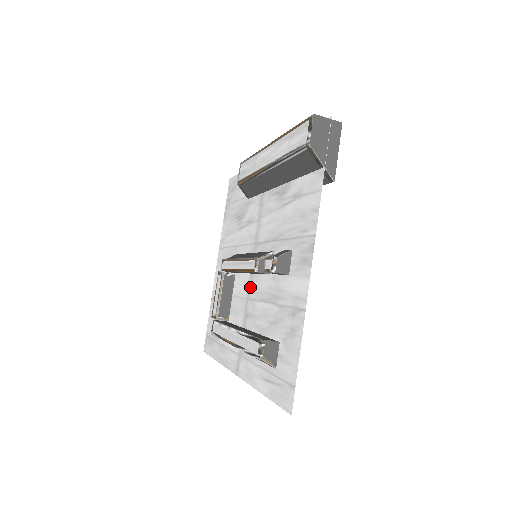
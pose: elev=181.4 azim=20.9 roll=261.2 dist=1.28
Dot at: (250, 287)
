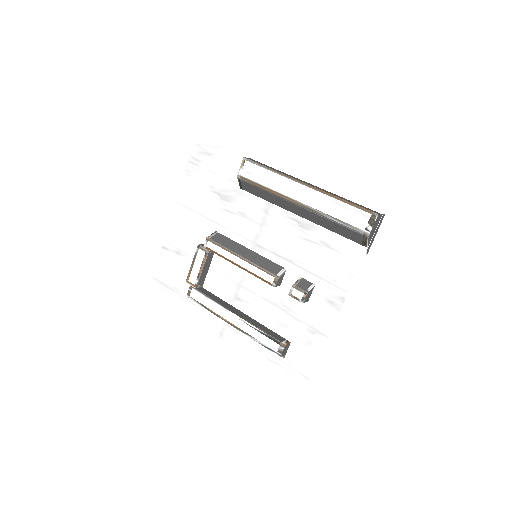
Dot at: (245, 278)
